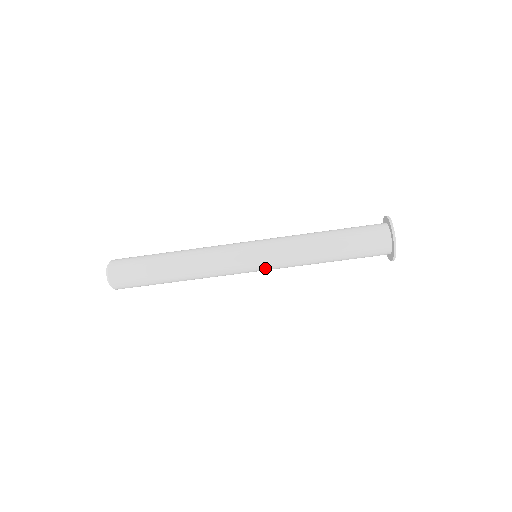
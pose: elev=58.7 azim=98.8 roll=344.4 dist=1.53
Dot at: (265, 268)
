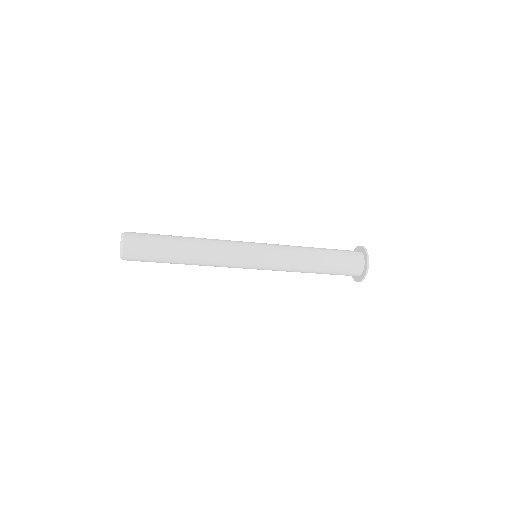
Dot at: occluded
